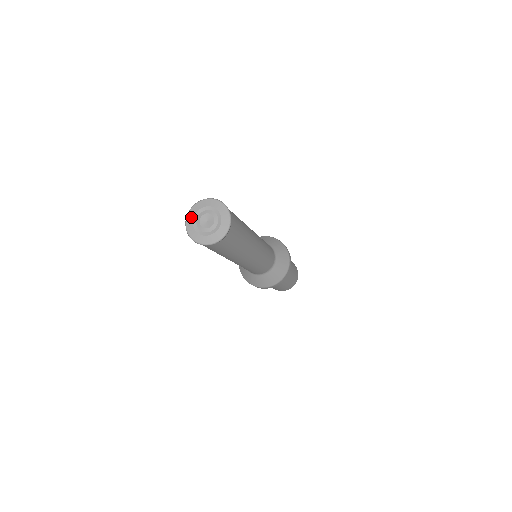
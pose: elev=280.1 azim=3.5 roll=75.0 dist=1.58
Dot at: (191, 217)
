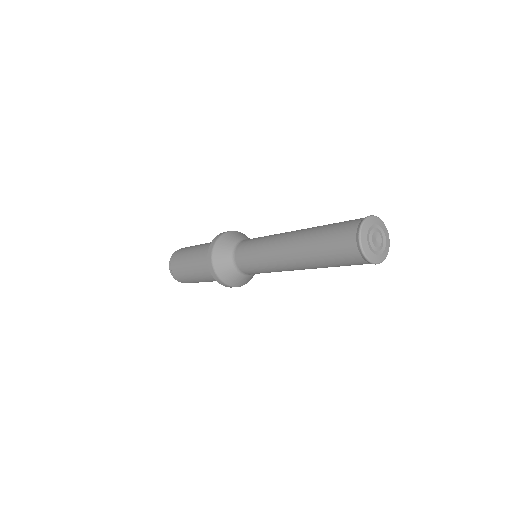
Dot at: (365, 234)
